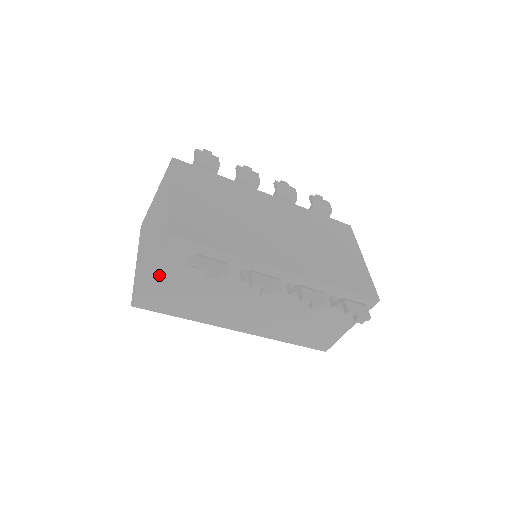
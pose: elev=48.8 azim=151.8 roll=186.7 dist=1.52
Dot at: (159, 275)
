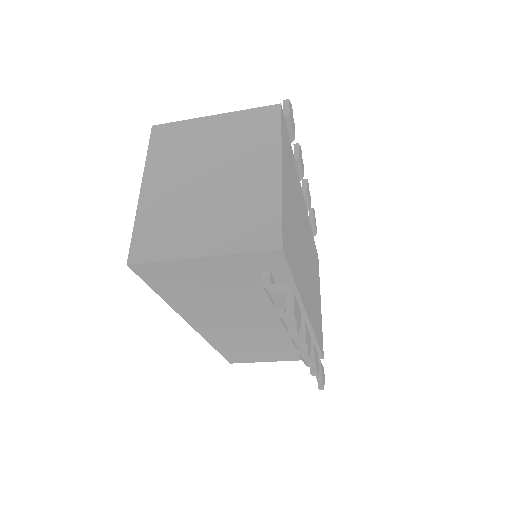
Dot at: (208, 264)
